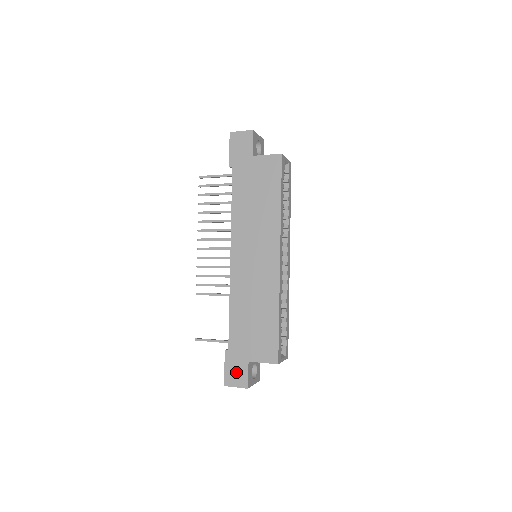
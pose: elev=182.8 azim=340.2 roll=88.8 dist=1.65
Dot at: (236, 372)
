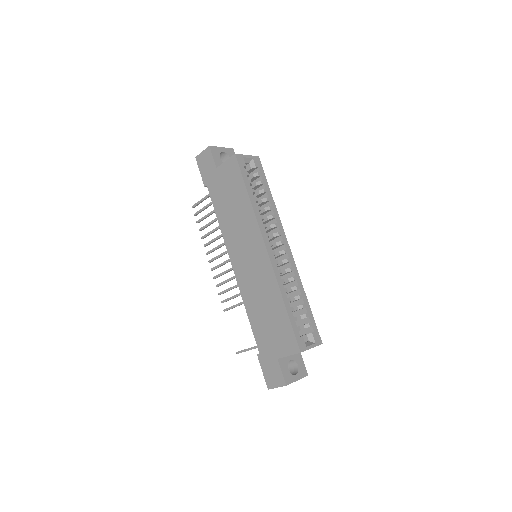
Dot at: (272, 373)
